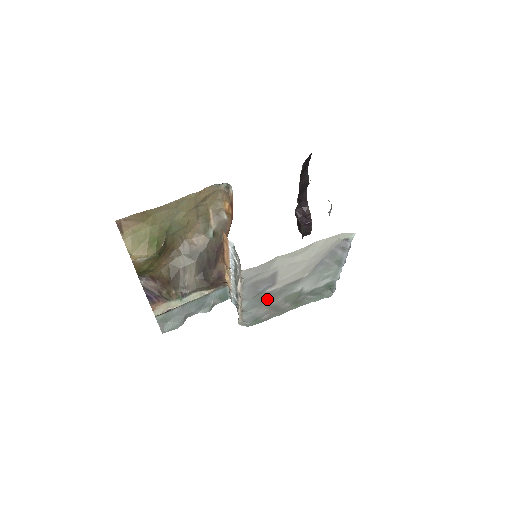
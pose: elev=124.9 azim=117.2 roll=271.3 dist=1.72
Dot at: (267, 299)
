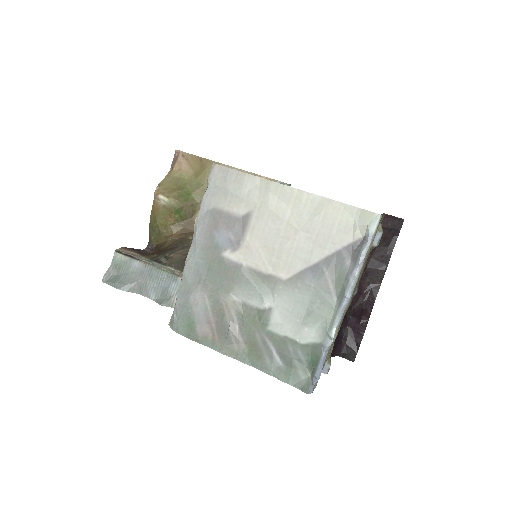
Dot at: (218, 276)
